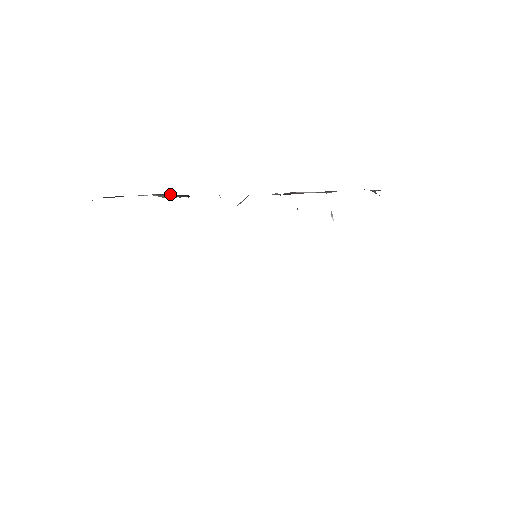
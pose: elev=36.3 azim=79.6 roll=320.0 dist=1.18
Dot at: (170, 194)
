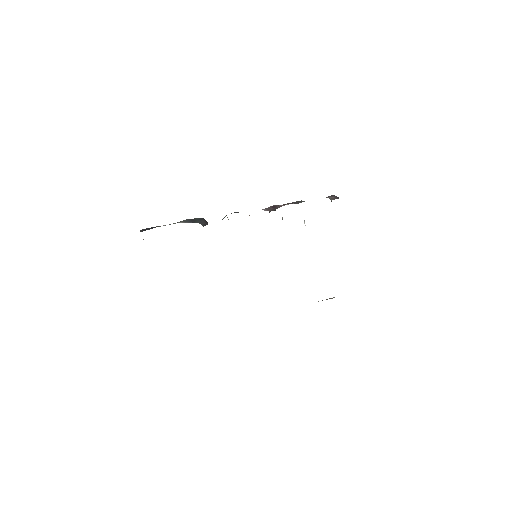
Dot at: (190, 219)
